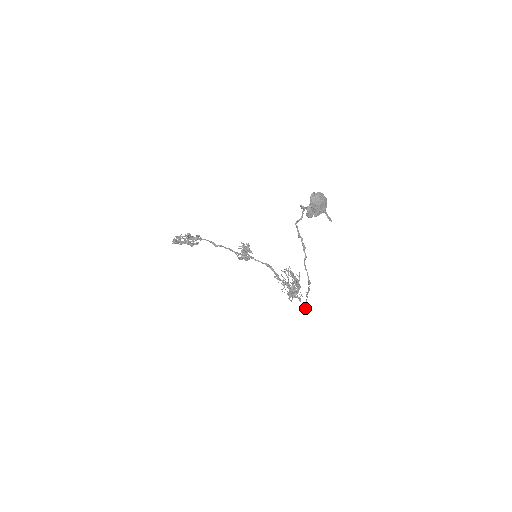
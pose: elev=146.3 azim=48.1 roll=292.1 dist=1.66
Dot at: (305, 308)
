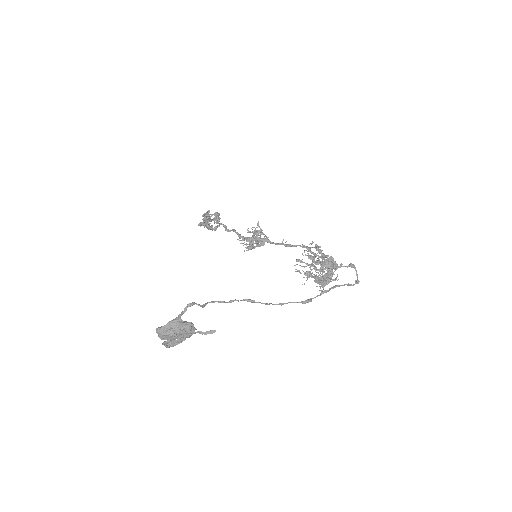
Dot at: (353, 284)
